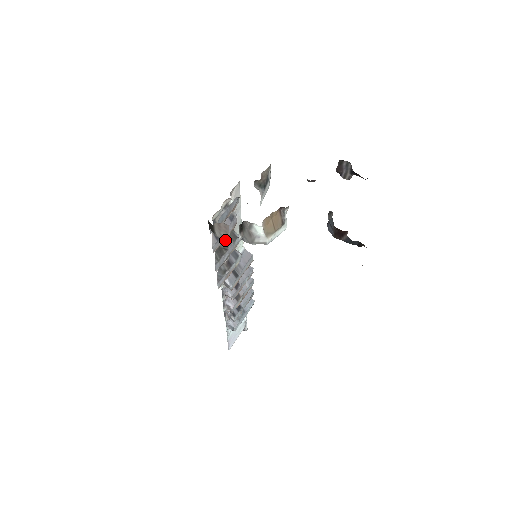
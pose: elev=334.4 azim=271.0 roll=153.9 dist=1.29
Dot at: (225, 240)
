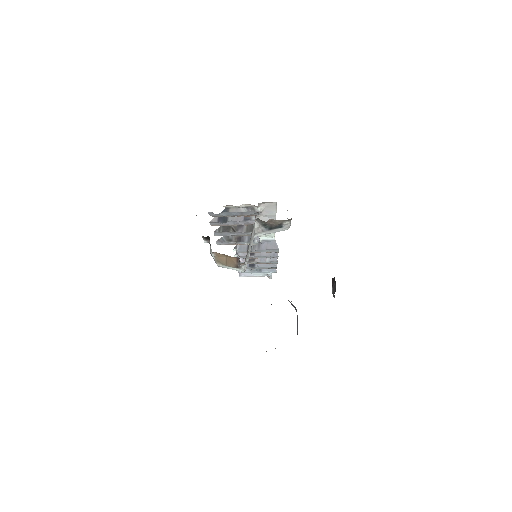
Dot at: occluded
